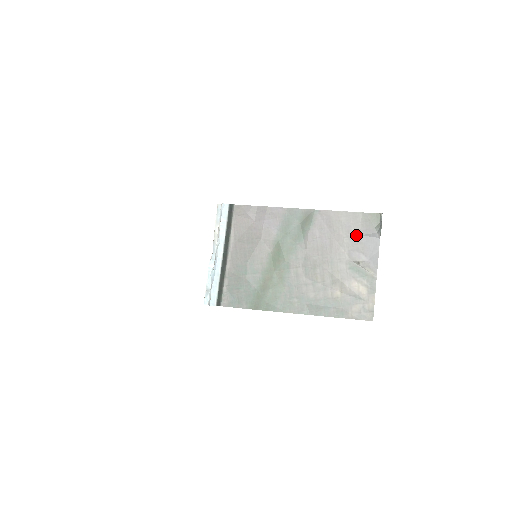
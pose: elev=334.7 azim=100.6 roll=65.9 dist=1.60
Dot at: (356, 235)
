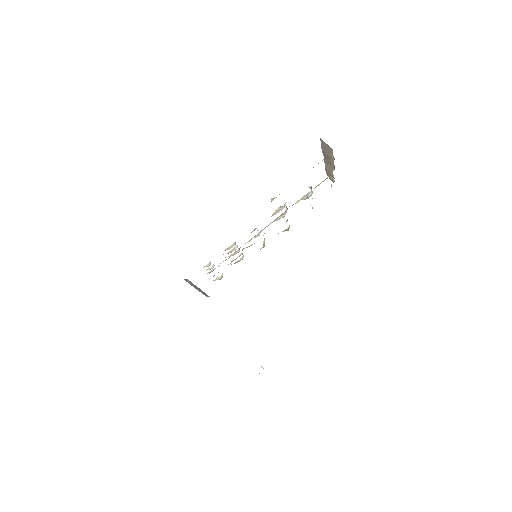
Dot at: occluded
